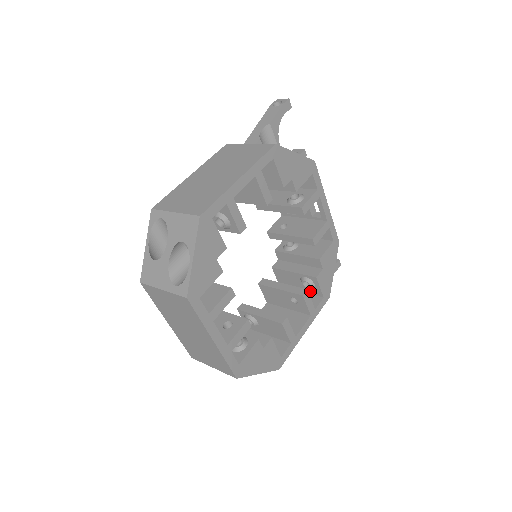
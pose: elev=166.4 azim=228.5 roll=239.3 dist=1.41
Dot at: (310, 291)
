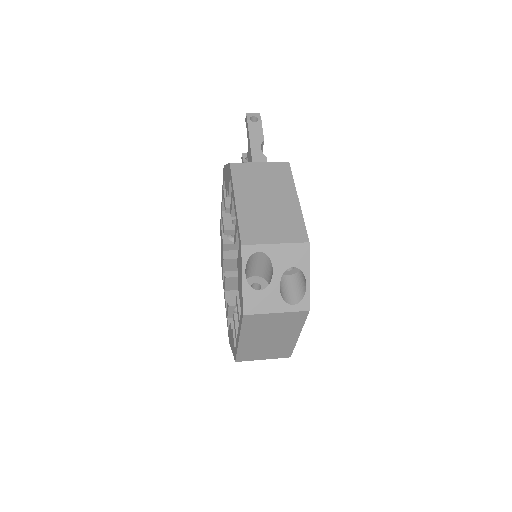
Dot at: occluded
